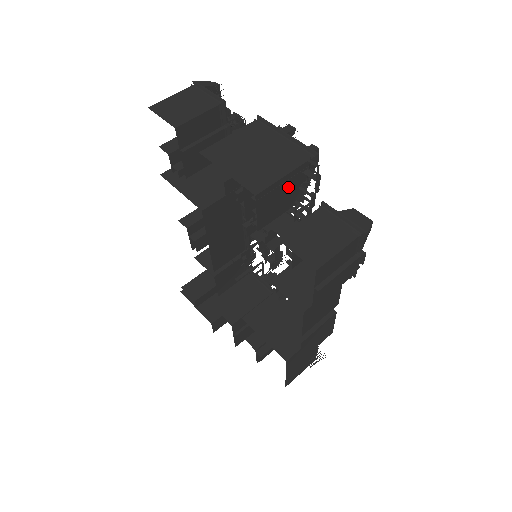
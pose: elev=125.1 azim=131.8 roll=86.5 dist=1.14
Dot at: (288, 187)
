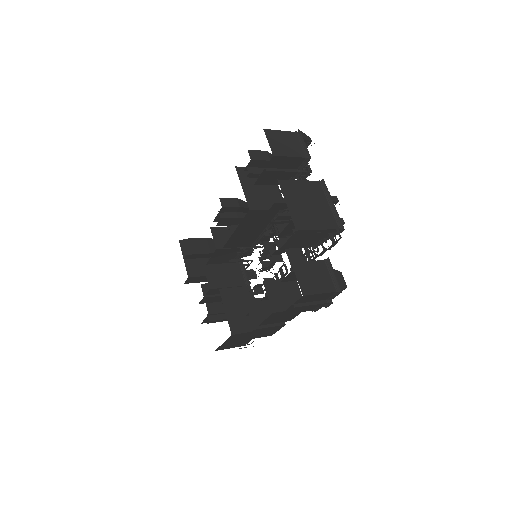
Dot at: (315, 236)
